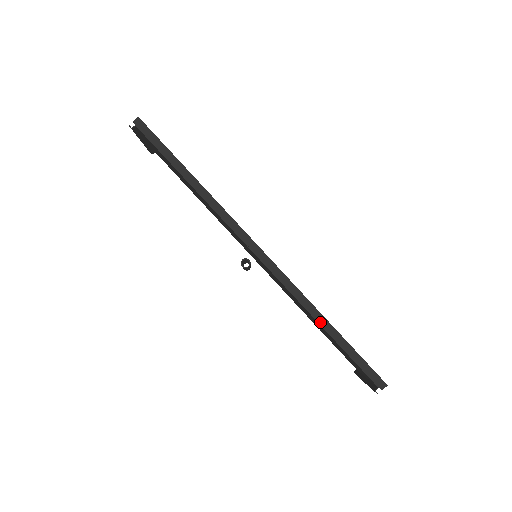
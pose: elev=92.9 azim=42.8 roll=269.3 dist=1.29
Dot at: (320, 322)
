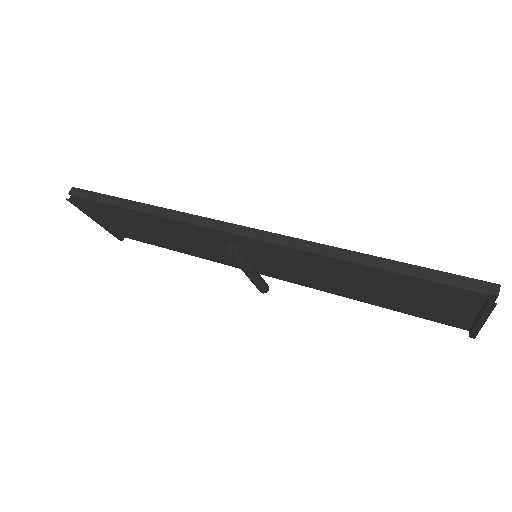
Dot at: (356, 261)
